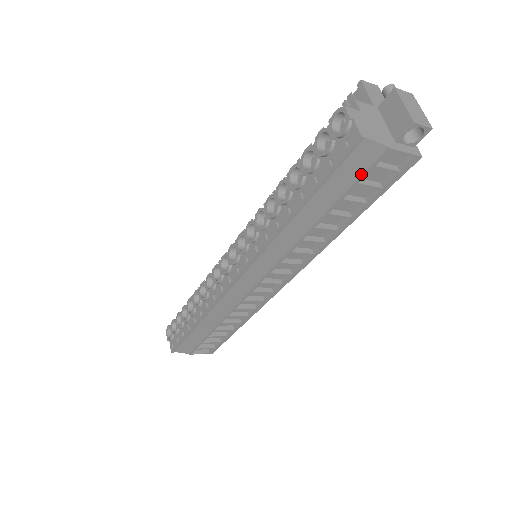
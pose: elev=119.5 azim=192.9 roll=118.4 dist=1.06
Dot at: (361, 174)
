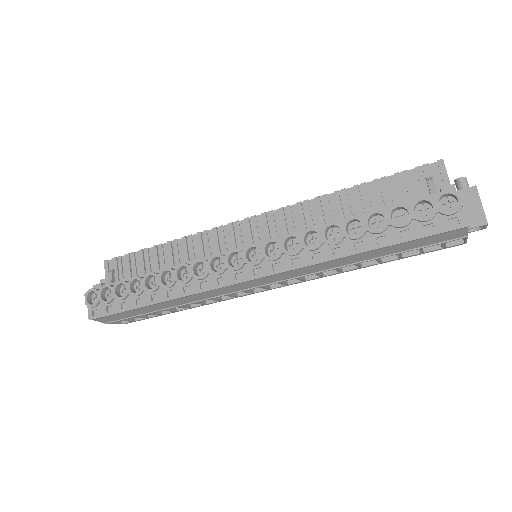
Dot at: (432, 243)
